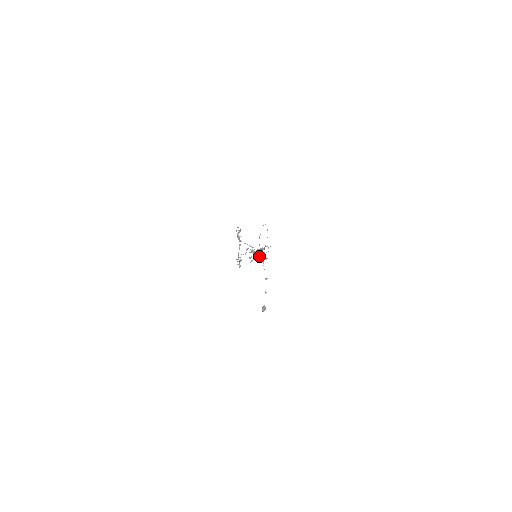
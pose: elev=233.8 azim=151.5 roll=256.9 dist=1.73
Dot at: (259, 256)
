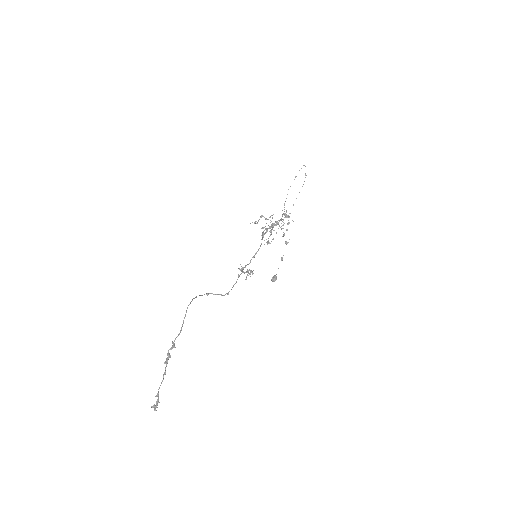
Dot at: (268, 242)
